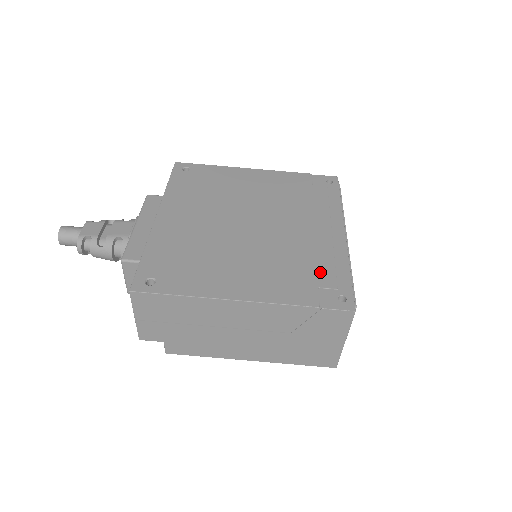
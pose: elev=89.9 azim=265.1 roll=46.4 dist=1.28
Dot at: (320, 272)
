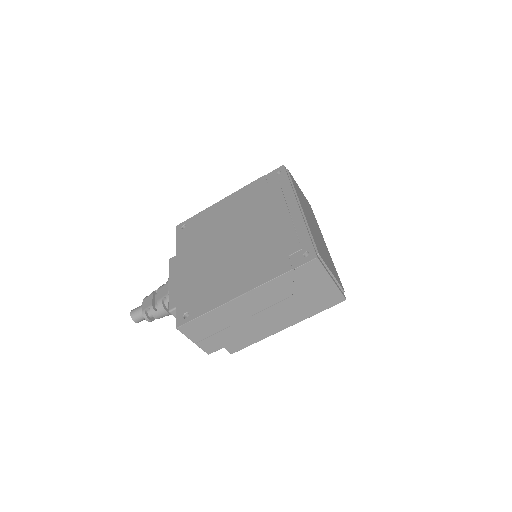
Dot at: (287, 244)
